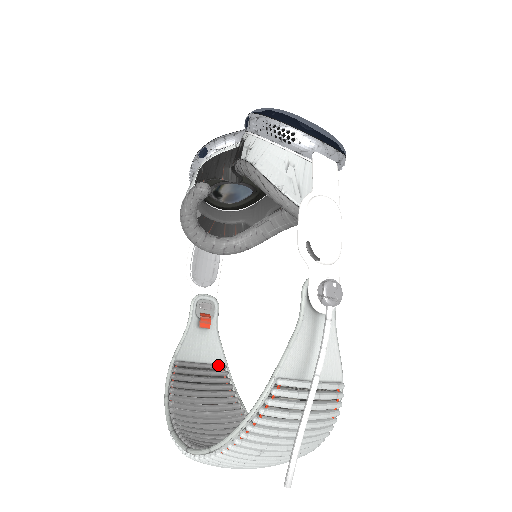
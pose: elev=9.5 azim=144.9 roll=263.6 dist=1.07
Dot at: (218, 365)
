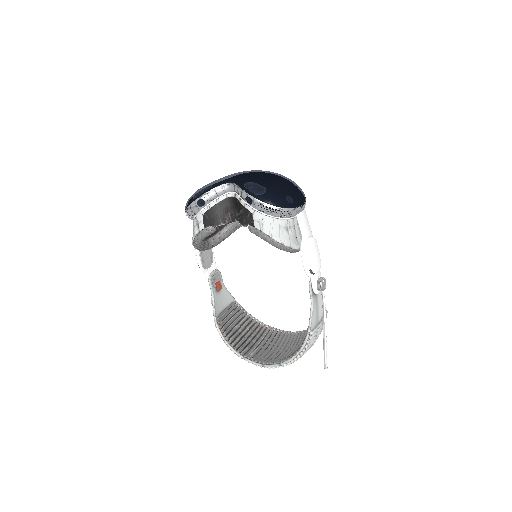
Dot at: (232, 304)
